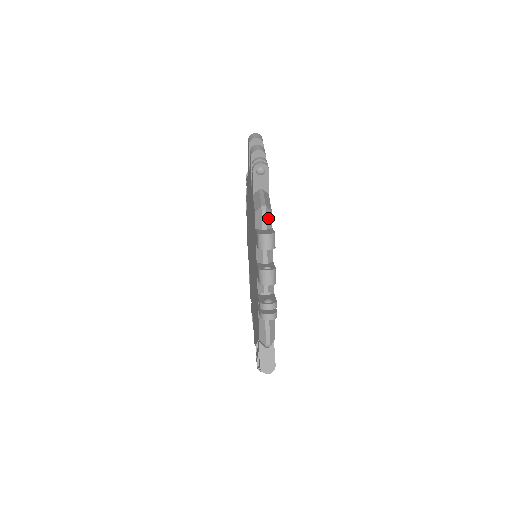
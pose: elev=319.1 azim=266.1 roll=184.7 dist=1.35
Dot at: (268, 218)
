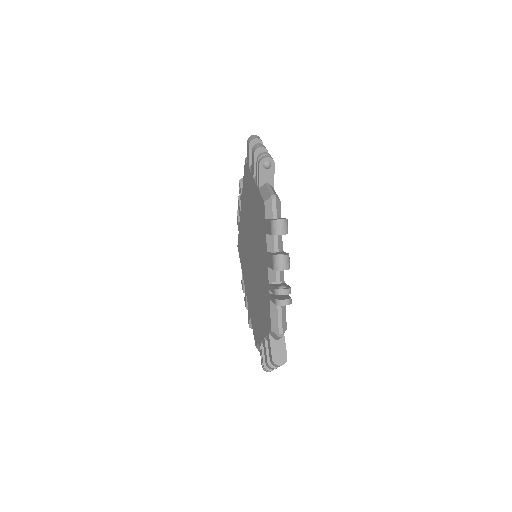
Dot at: (278, 207)
